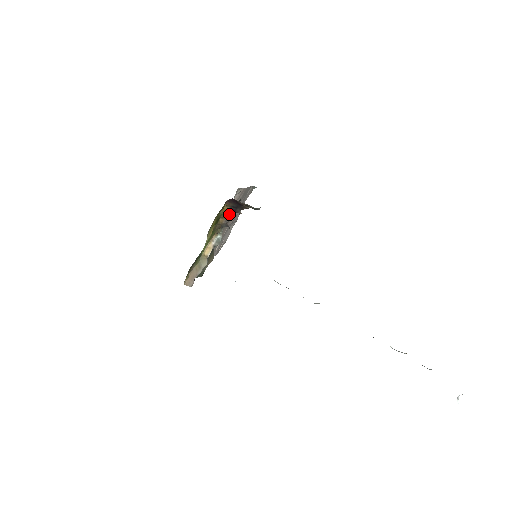
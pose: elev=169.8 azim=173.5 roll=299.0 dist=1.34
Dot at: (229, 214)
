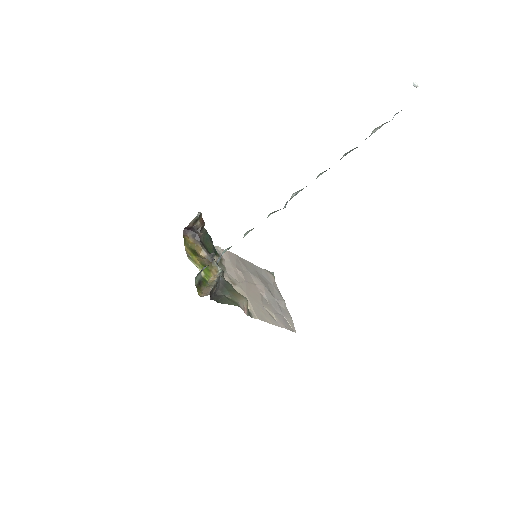
Dot at: (199, 244)
